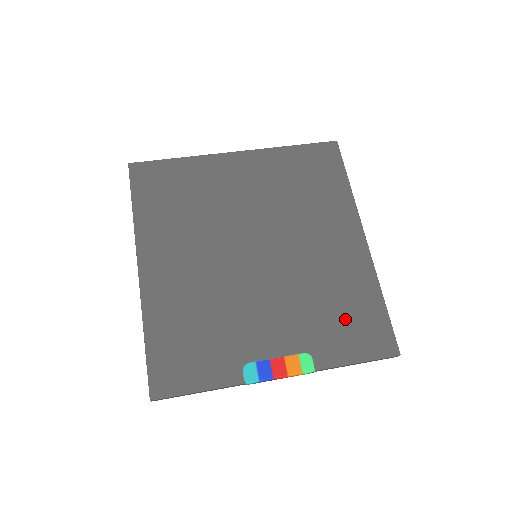
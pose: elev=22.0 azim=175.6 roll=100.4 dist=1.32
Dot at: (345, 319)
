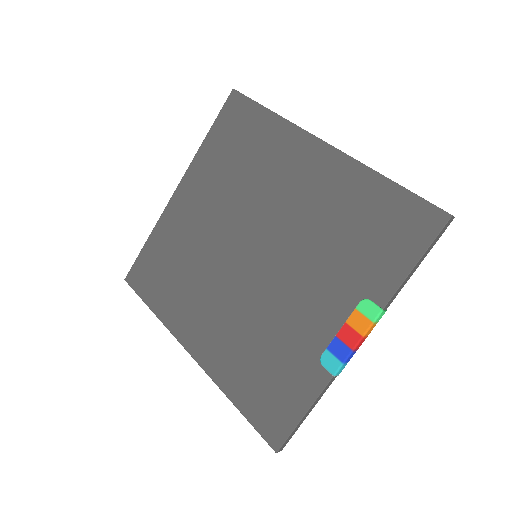
Dot at: (369, 235)
